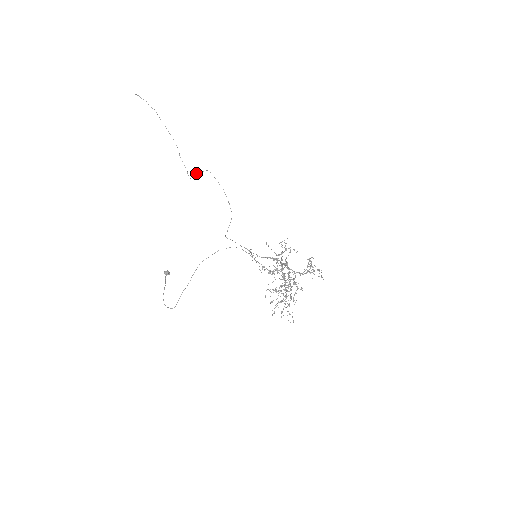
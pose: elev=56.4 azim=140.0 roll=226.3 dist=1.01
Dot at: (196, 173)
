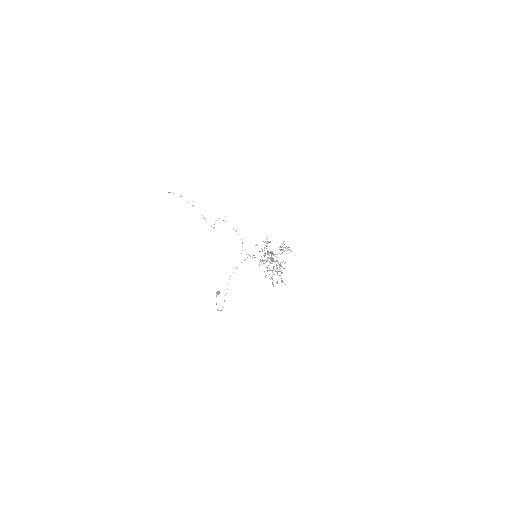
Dot at: occluded
